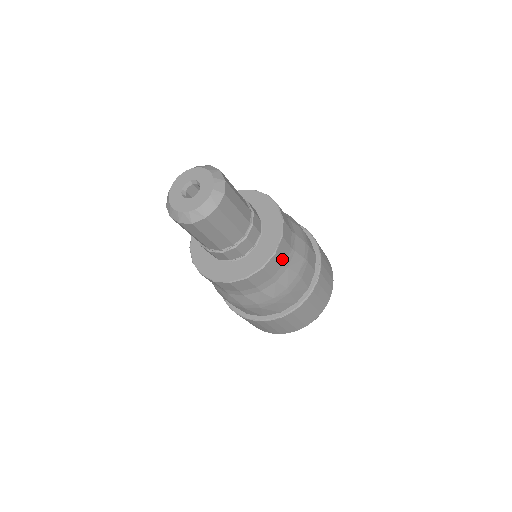
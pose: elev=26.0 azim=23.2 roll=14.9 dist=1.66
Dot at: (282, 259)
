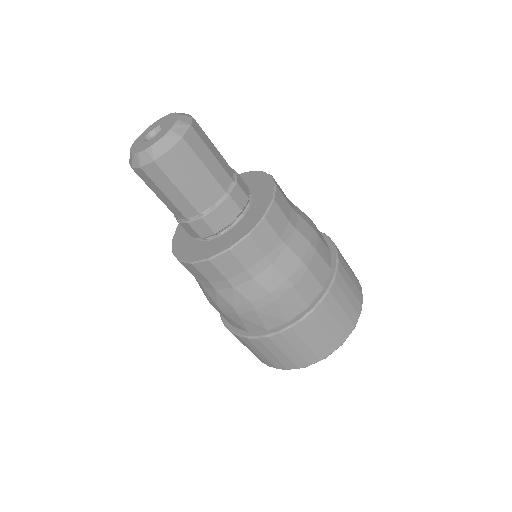
Dot at: (262, 248)
